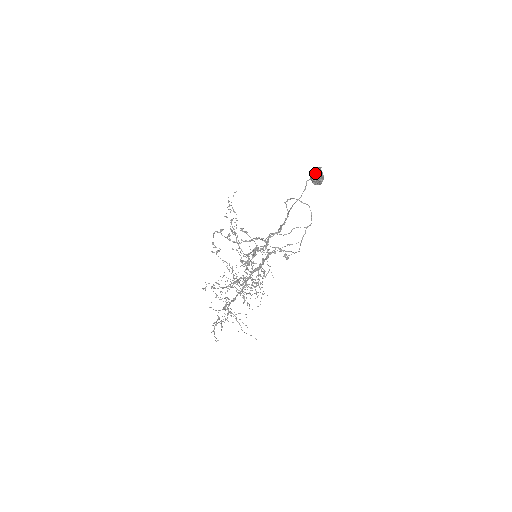
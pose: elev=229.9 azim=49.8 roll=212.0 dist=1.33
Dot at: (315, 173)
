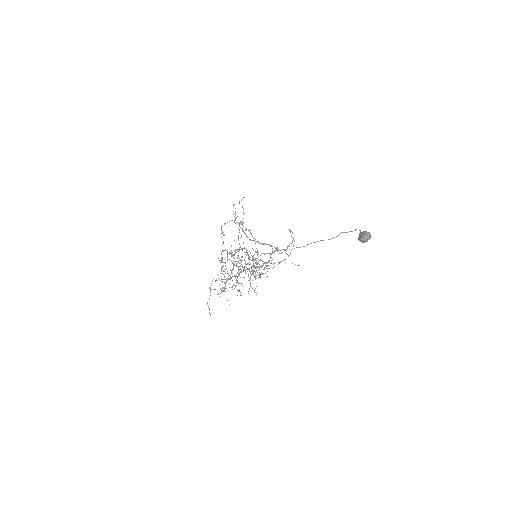
Dot at: (367, 234)
